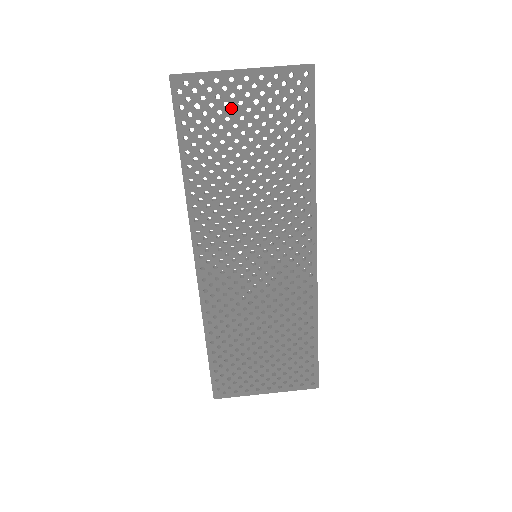
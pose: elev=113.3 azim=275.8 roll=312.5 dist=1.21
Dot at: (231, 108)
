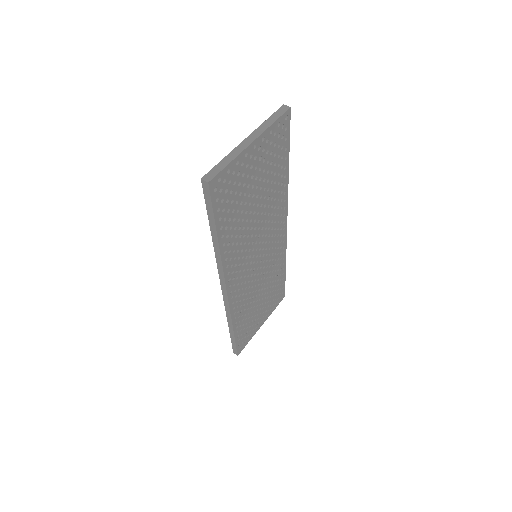
Dot at: (246, 175)
